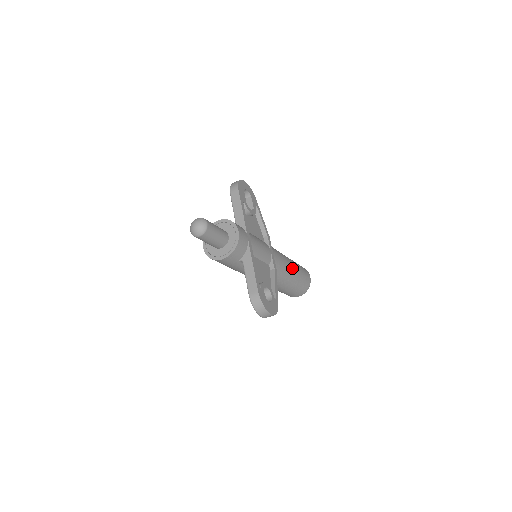
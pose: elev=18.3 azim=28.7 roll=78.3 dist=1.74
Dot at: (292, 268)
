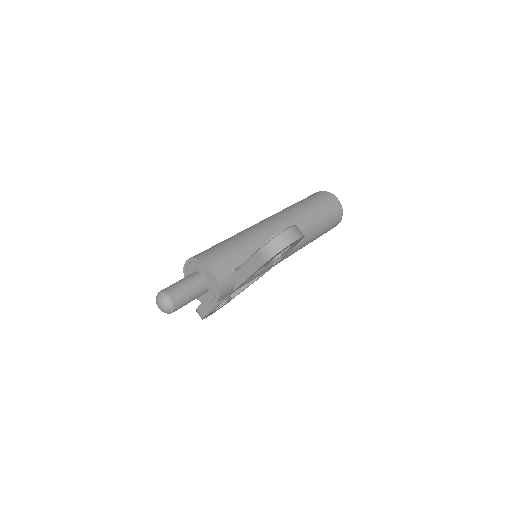
Dot at: occluded
